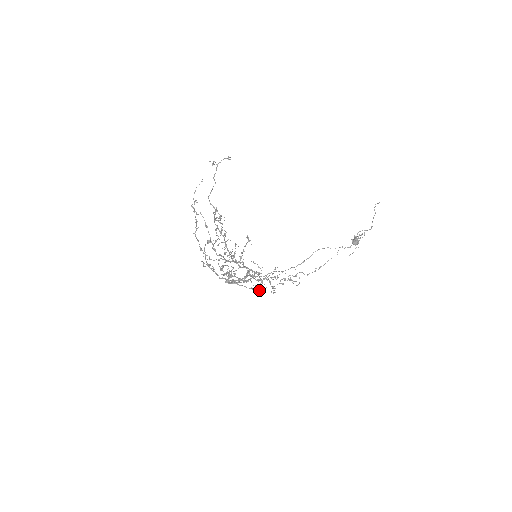
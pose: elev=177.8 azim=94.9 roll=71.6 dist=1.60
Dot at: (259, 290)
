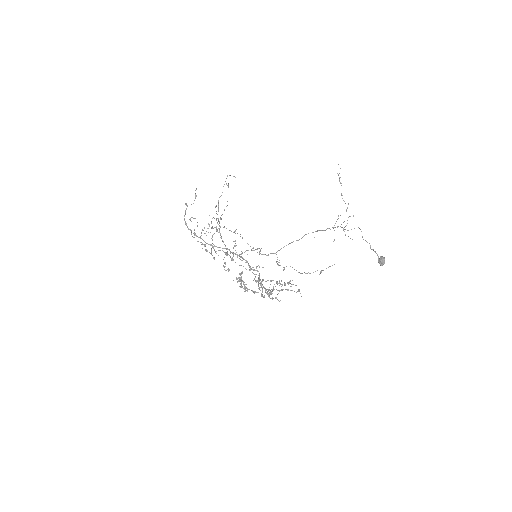
Dot at: (206, 231)
